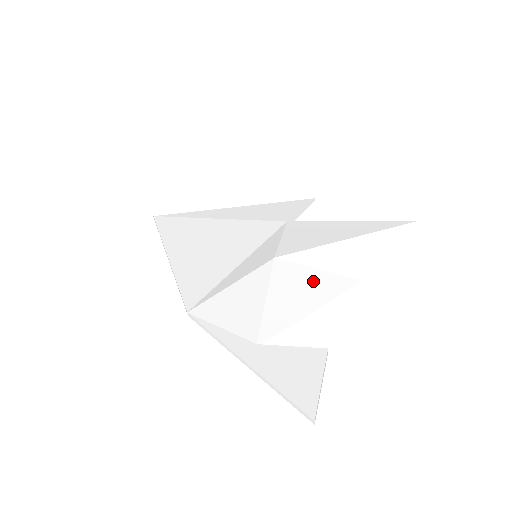
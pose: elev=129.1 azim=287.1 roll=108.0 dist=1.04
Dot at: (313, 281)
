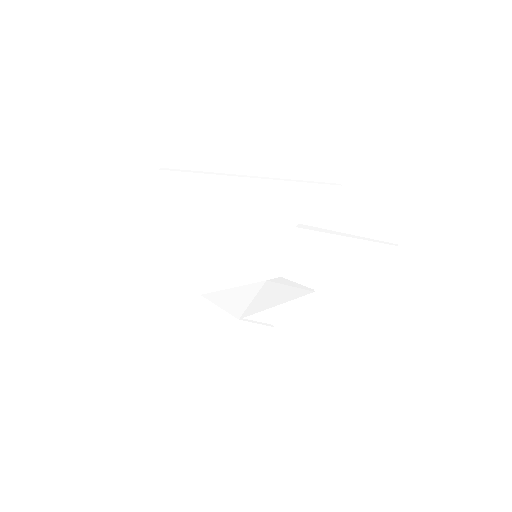
Dot at: (285, 293)
